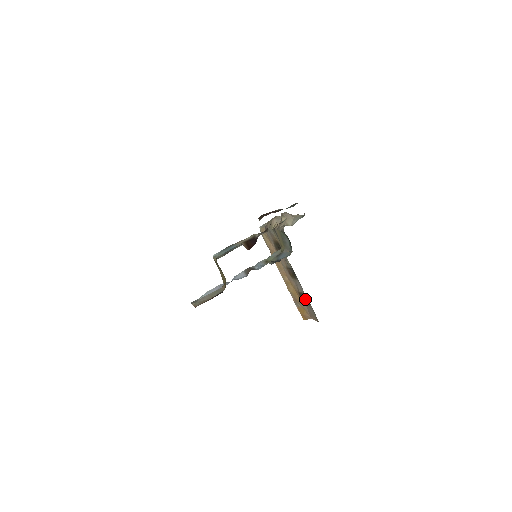
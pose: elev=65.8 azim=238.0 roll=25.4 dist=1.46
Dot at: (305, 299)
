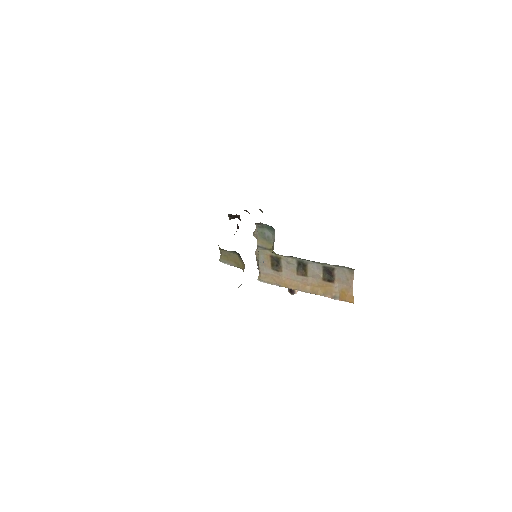
Dot at: (329, 273)
